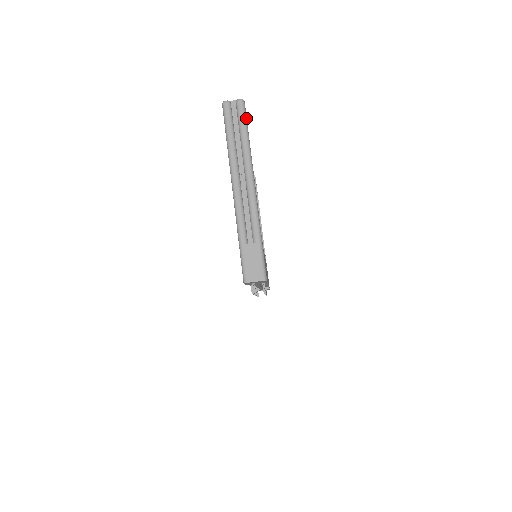
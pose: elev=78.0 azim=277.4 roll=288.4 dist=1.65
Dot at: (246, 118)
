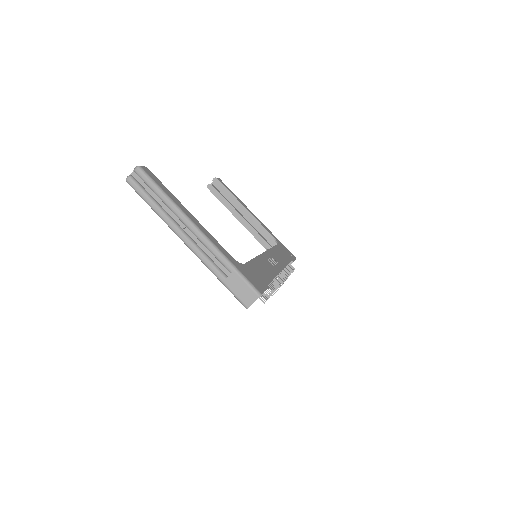
Dot at: (152, 179)
